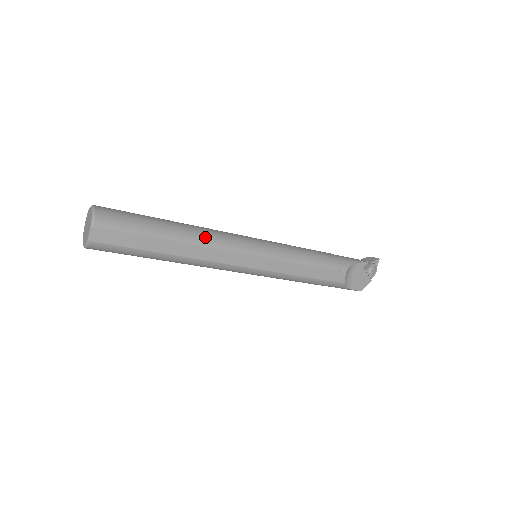
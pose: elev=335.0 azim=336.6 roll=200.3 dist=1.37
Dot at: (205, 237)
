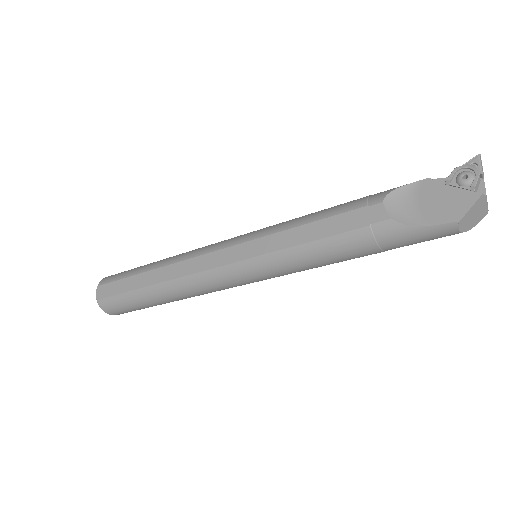
Dot at: (180, 255)
